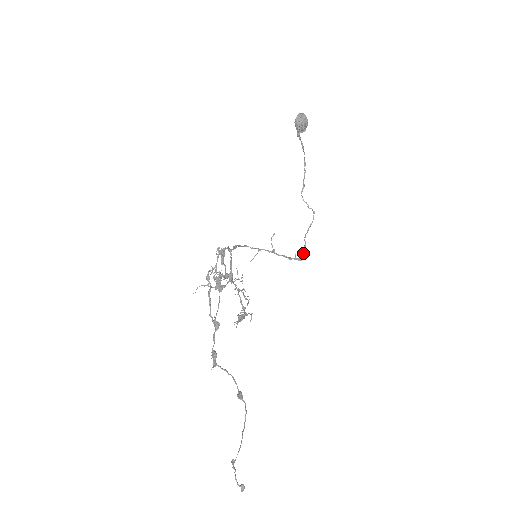
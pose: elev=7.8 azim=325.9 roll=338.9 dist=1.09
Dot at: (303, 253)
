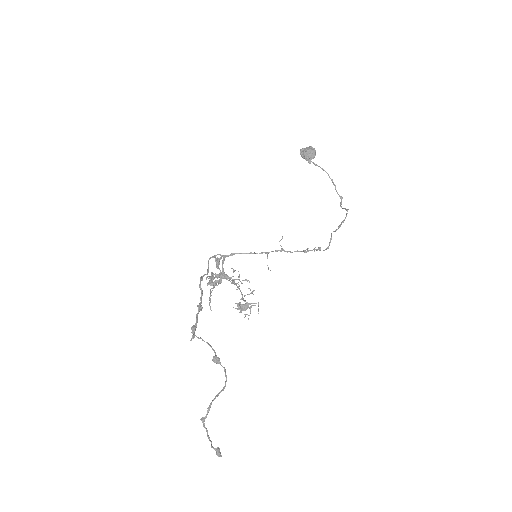
Dot at: occluded
